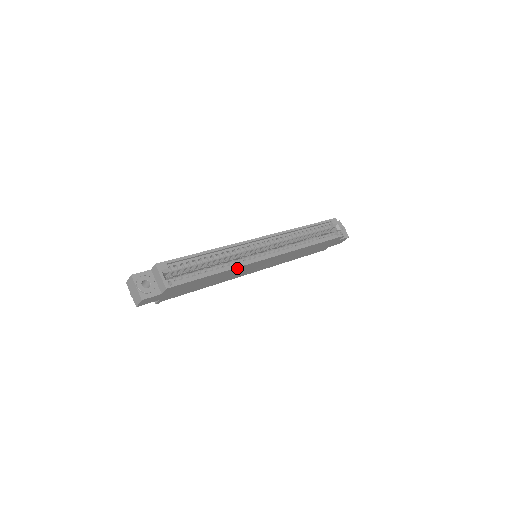
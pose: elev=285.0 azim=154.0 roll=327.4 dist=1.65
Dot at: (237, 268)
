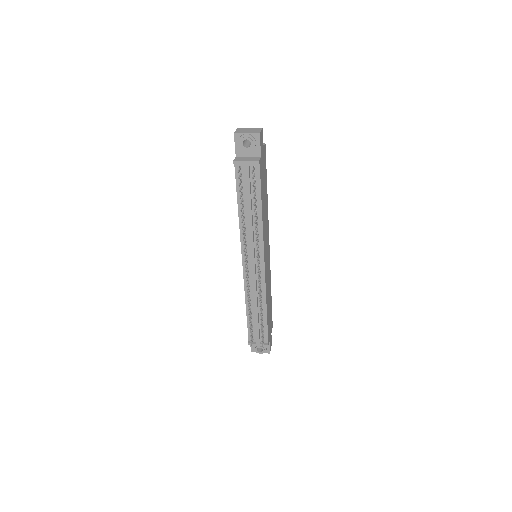
Dot at: (267, 216)
